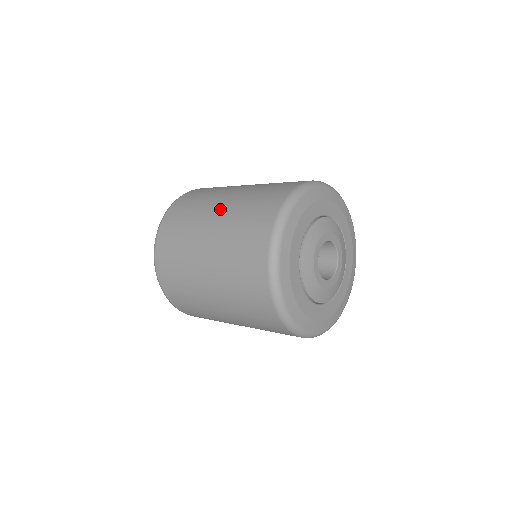
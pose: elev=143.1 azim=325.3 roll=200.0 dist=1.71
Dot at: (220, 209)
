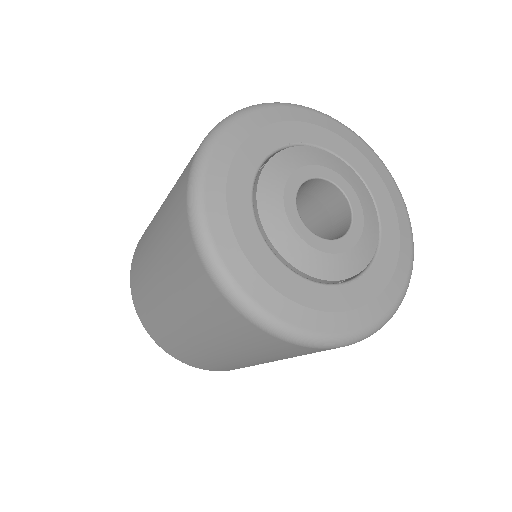
Dot at: occluded
